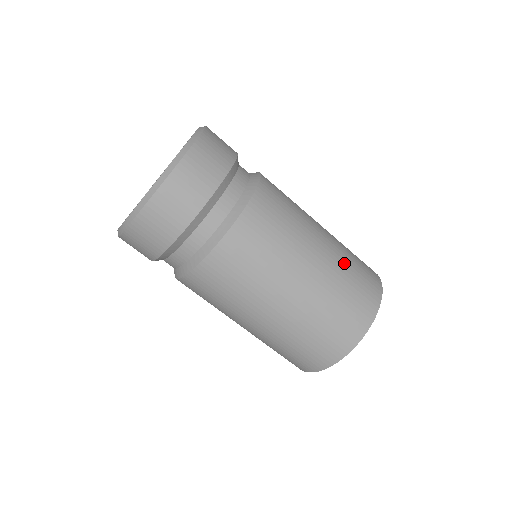
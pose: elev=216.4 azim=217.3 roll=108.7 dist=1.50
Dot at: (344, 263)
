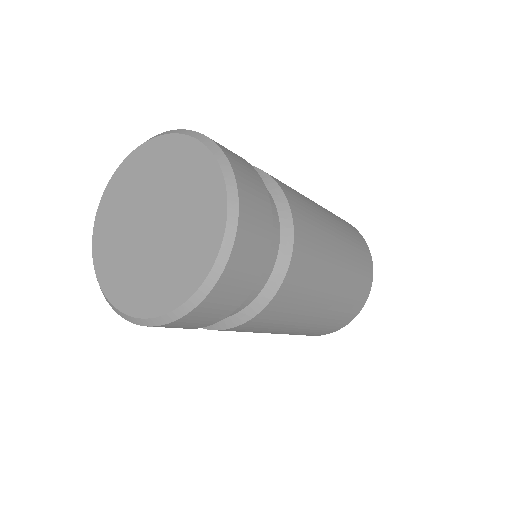
Dot at: (342, 225)
